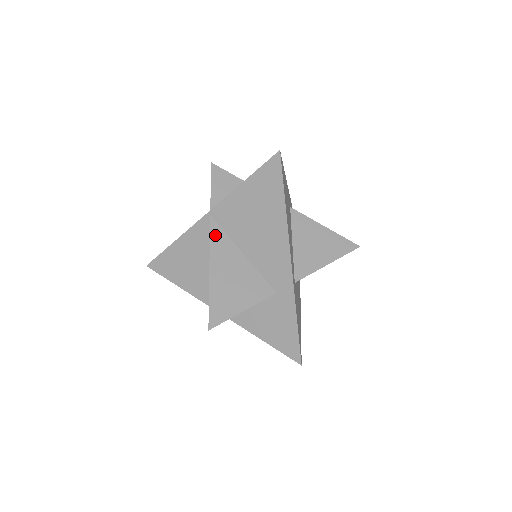
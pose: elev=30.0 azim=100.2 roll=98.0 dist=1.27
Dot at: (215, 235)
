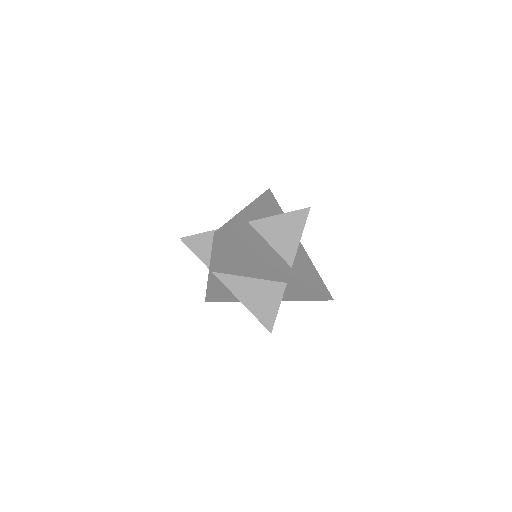
Dot at: (225, 281)
